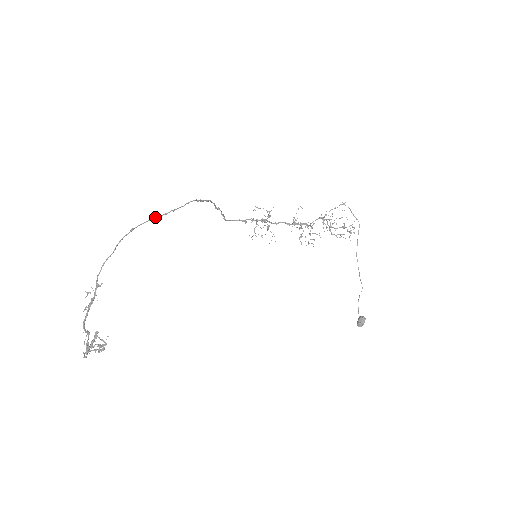
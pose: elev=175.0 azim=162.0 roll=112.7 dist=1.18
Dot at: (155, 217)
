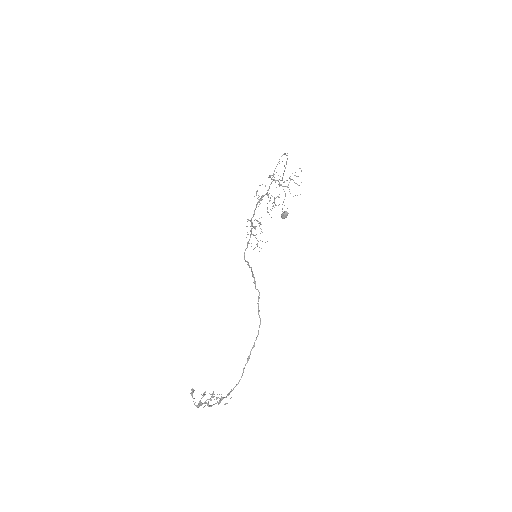
Dot at: occluded
